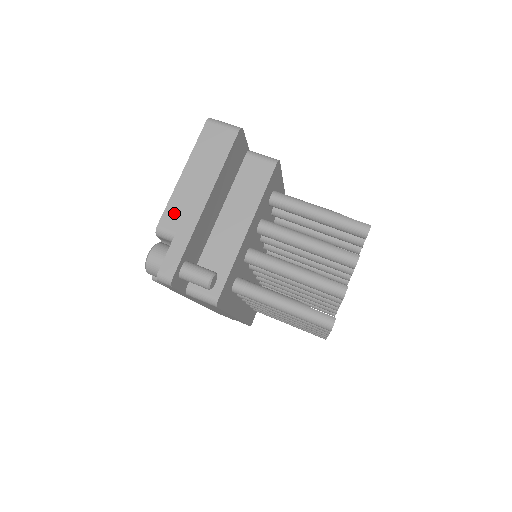
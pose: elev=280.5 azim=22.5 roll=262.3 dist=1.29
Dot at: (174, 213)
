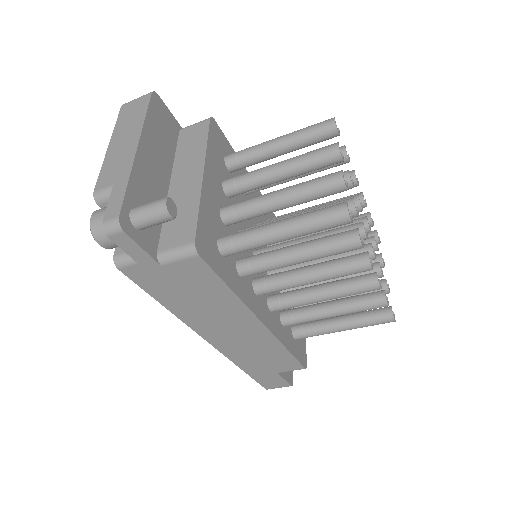
Dot at: (108, 173)
